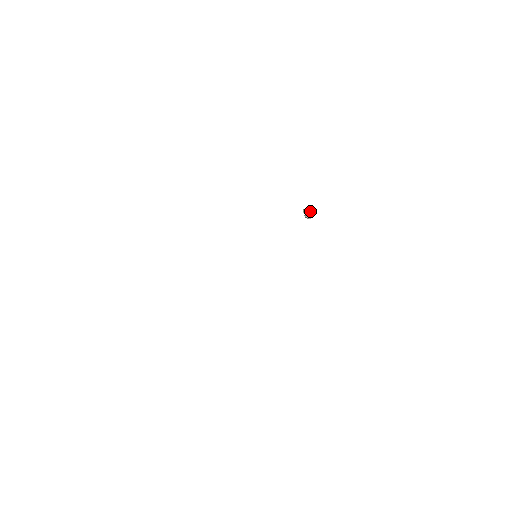
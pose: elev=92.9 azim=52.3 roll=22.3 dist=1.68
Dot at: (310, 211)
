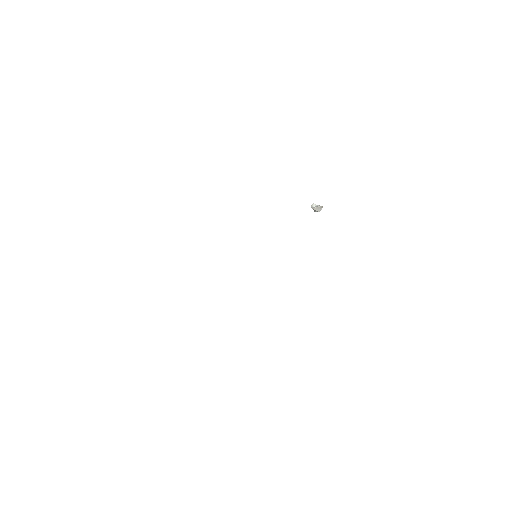
Dot at: occluded
